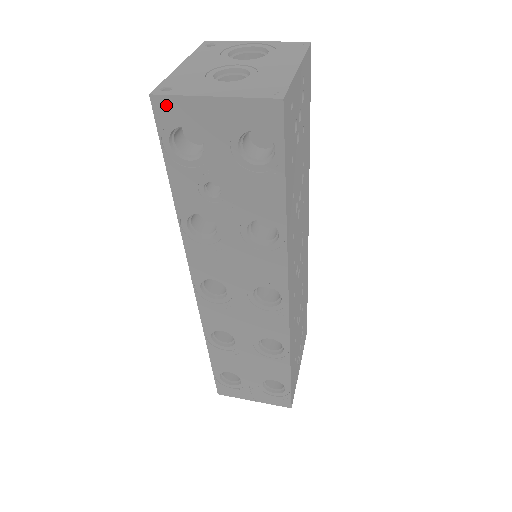
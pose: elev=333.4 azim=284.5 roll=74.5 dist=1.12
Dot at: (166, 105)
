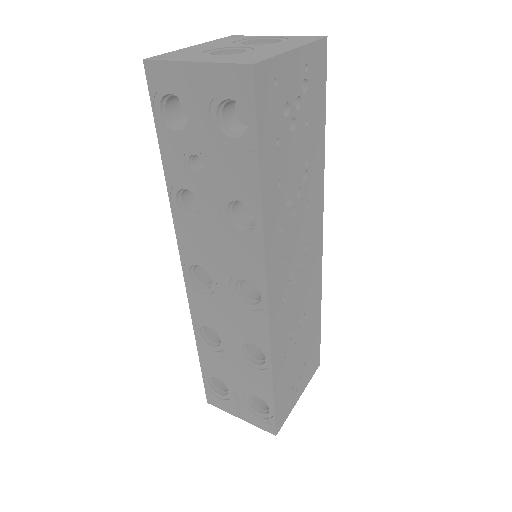
Dot at: (156, 71)
